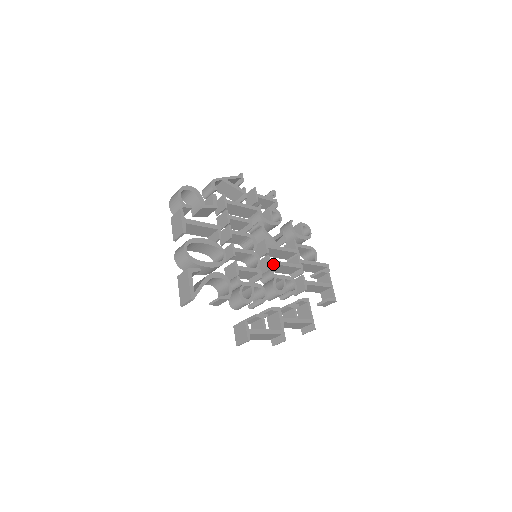
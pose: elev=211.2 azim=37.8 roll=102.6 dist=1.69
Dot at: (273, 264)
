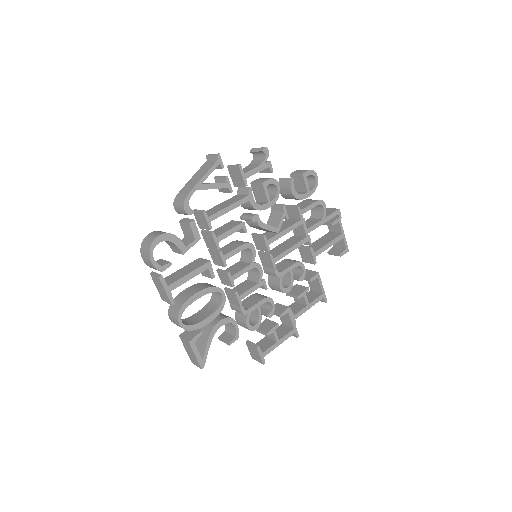
Dot at: occluded
